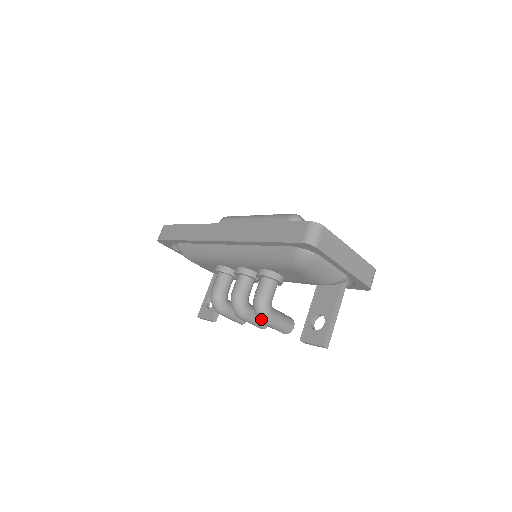
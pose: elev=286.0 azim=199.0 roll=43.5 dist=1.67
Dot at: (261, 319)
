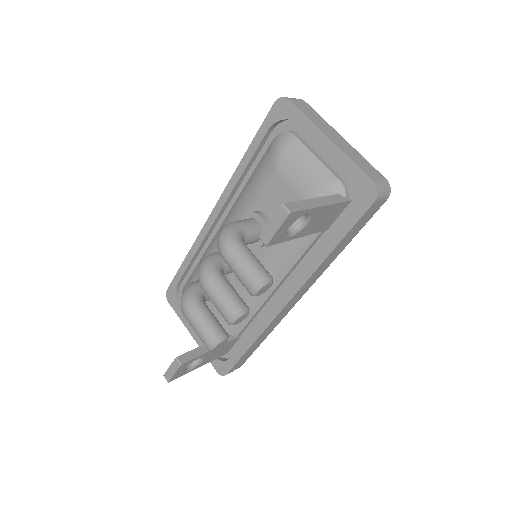
Dot at: (221, 241)
